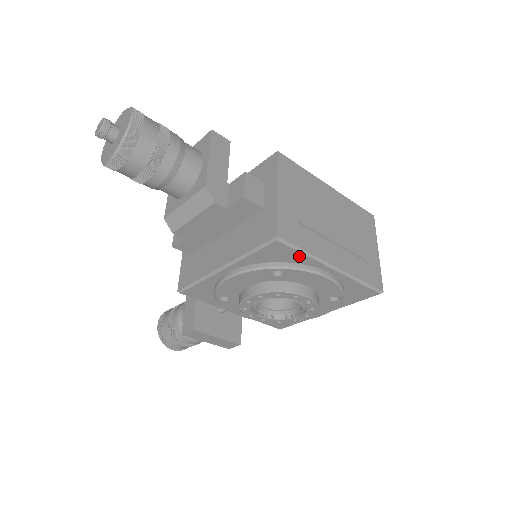
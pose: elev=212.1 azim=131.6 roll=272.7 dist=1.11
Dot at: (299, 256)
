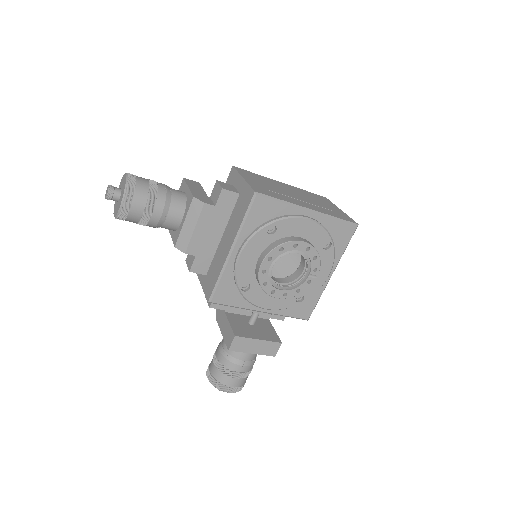
Dot at: (279, 206)
